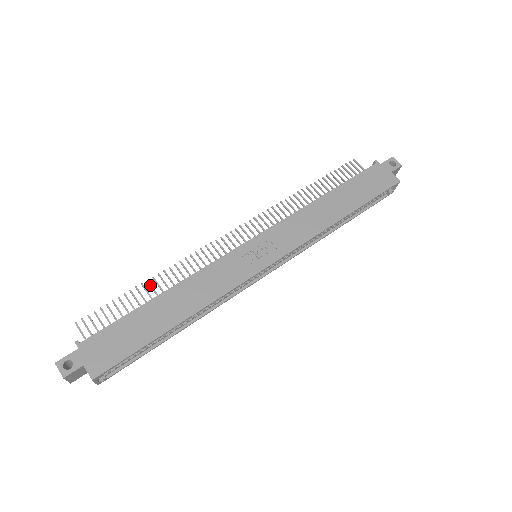
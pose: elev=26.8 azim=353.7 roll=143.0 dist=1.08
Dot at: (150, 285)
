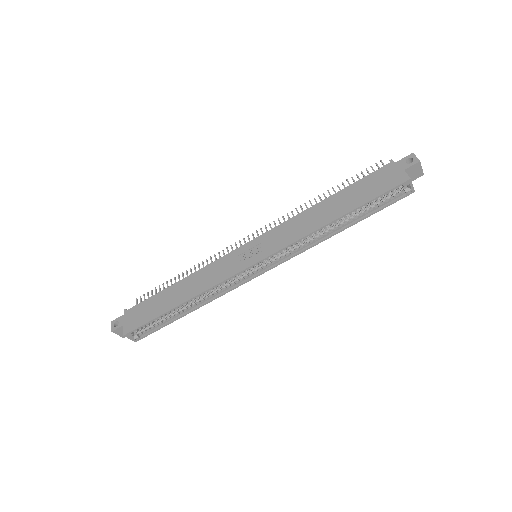
Dot at: (183, 276)
